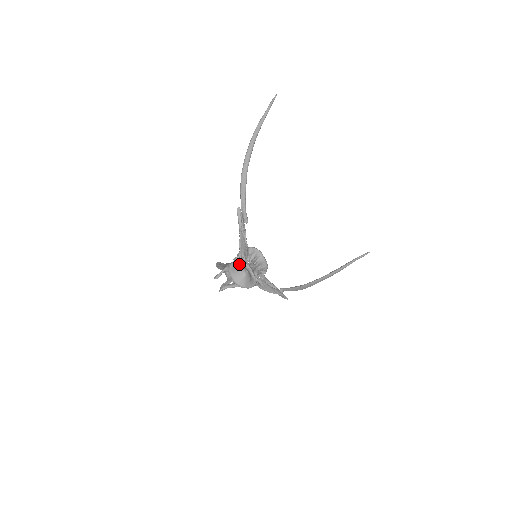
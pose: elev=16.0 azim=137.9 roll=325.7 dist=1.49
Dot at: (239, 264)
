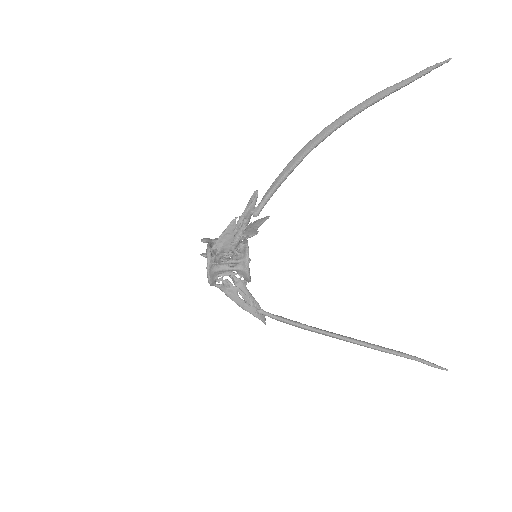
Dot at: (207, 253)
